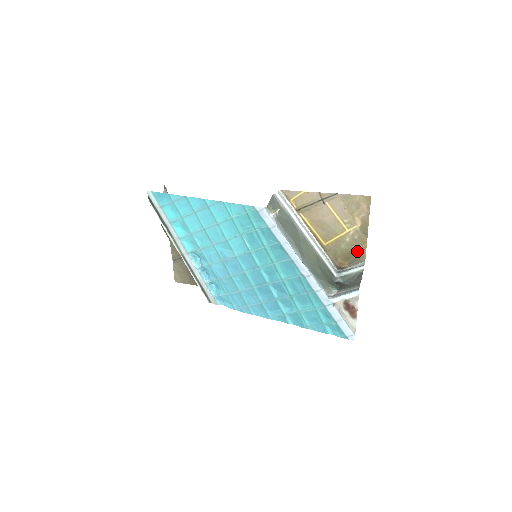
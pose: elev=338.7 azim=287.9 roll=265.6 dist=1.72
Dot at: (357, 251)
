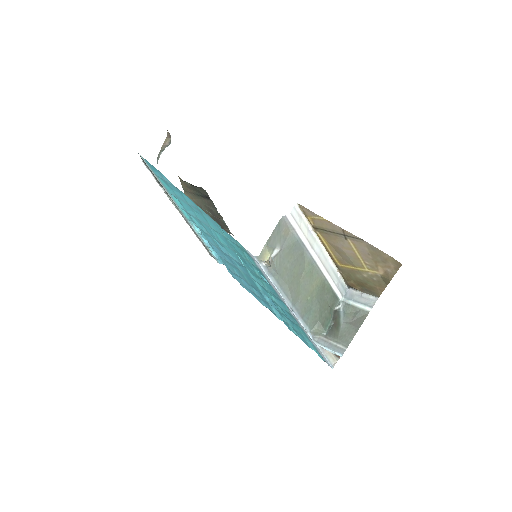
Dot at: (373, 287)
